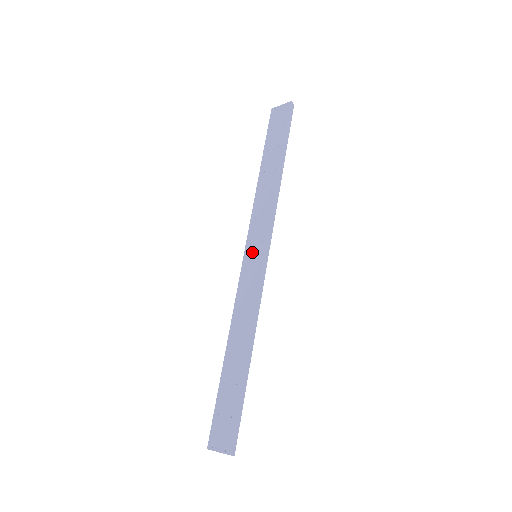
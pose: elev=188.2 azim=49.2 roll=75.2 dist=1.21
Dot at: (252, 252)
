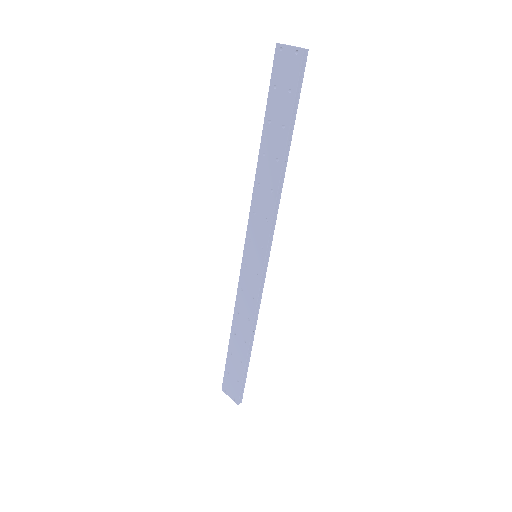
Dot at: (252, 253)
